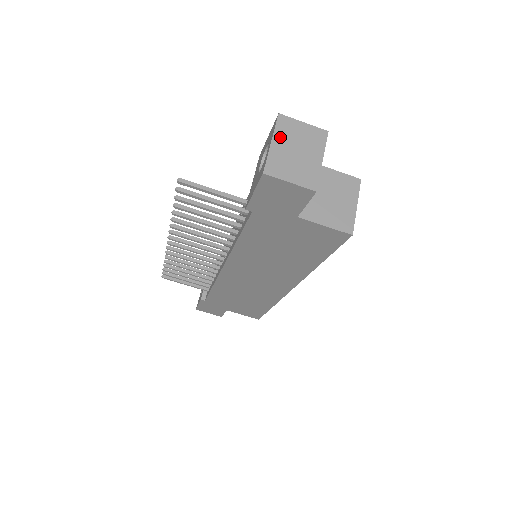
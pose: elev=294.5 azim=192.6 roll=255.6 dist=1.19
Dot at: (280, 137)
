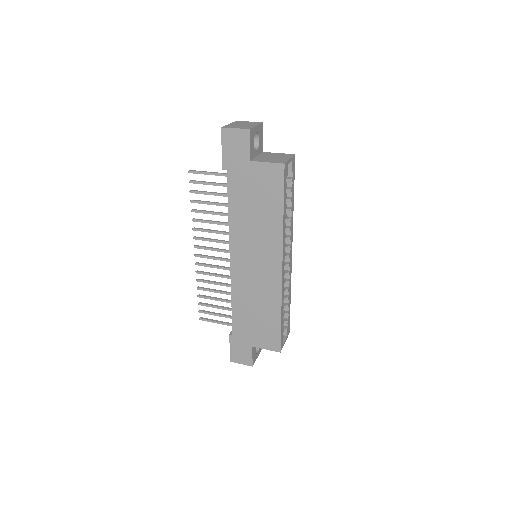
Dot at: (234, 123)
